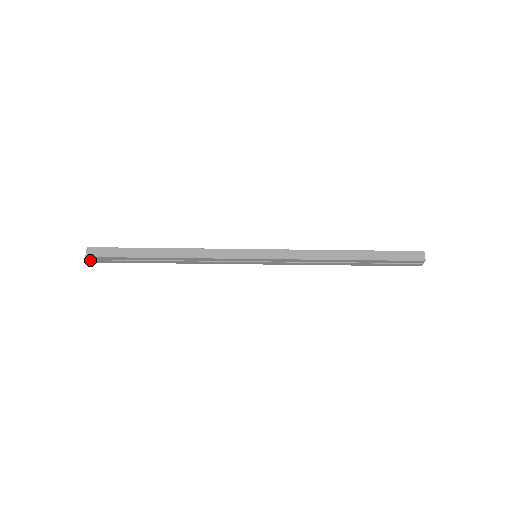
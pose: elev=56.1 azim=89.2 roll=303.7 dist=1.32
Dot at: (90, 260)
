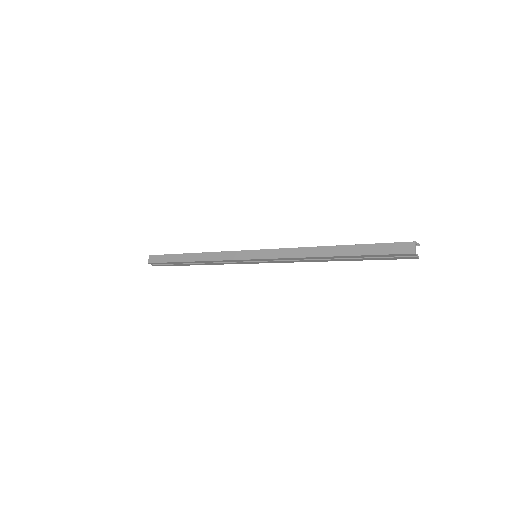
Dot at: (153, 265)
